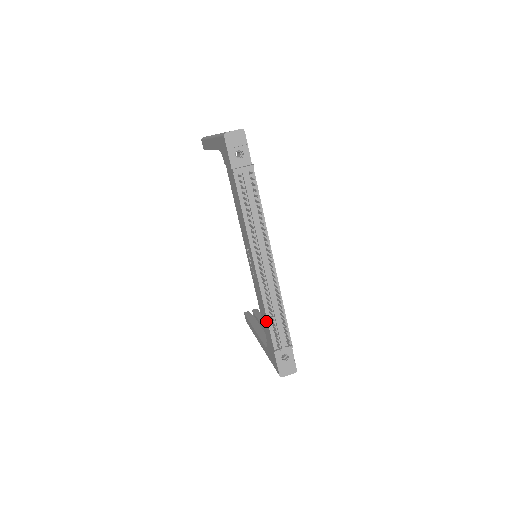
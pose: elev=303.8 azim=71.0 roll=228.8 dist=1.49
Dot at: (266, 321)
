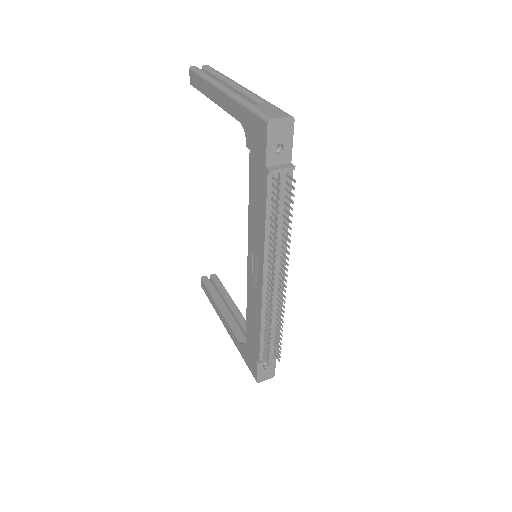
Dot at: (257, 332)
